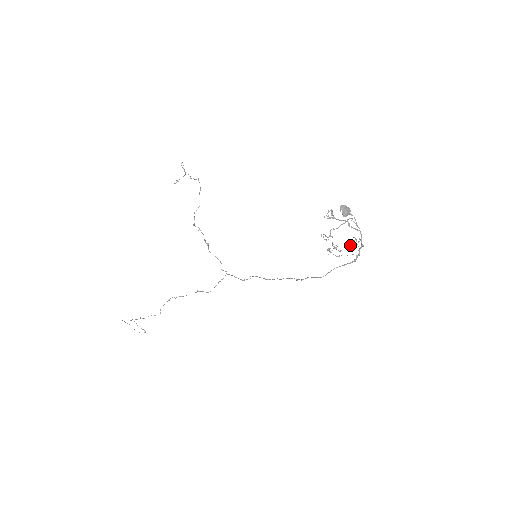
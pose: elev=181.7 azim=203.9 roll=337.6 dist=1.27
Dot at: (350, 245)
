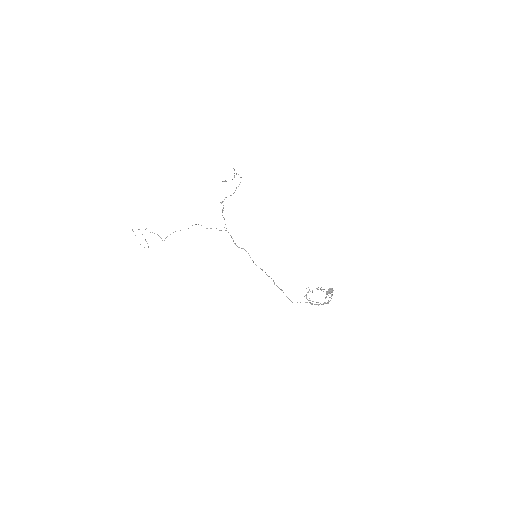
Dot at: occluded
